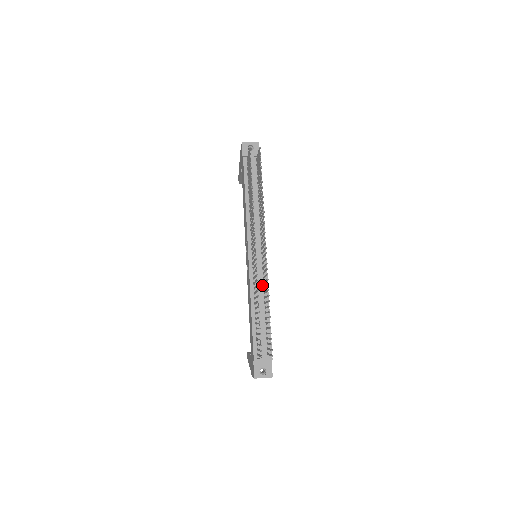
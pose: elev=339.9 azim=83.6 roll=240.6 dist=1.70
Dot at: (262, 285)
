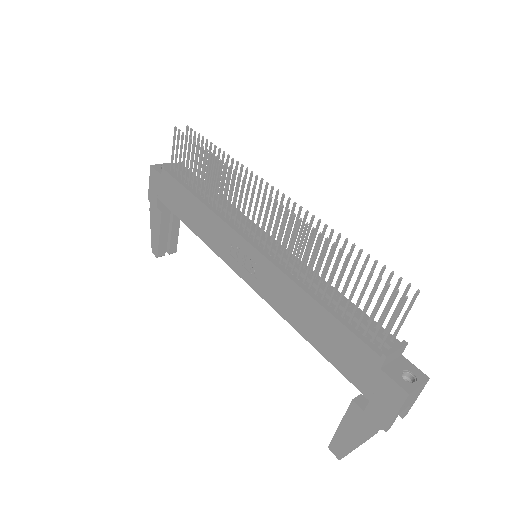
Dot at: (298, 267)
